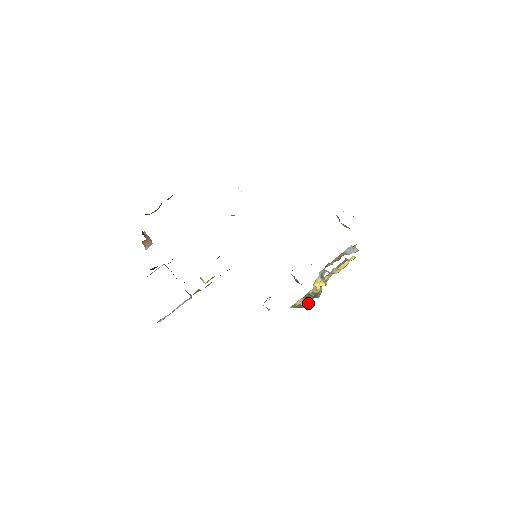
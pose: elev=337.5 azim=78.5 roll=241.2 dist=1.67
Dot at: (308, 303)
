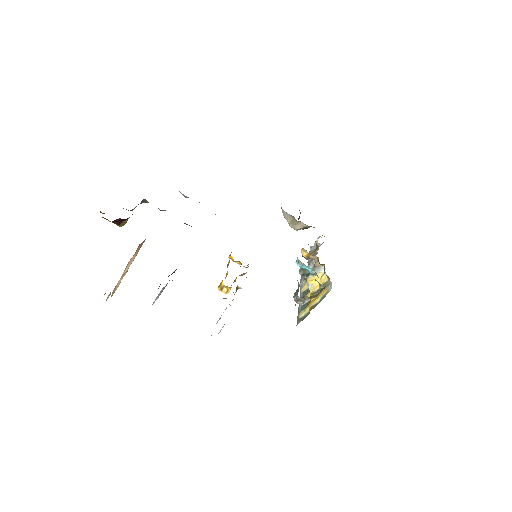
Dot at: (331, 284)
